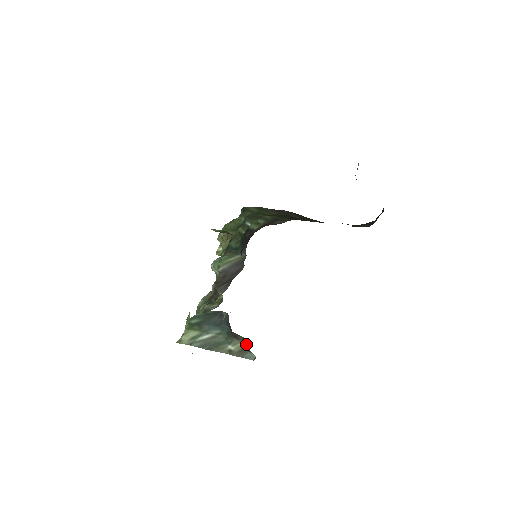
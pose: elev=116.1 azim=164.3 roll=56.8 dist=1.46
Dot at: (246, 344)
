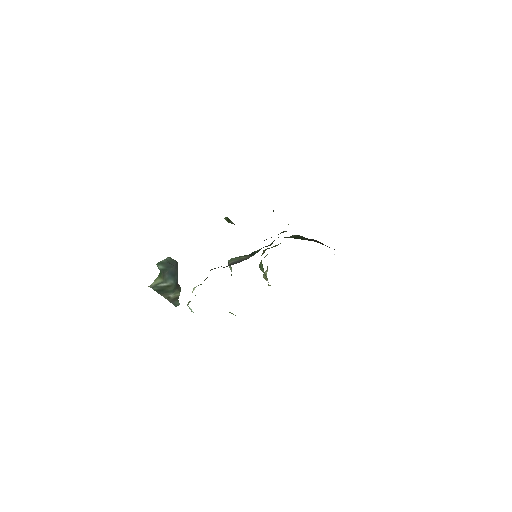
Dot at: occluded
